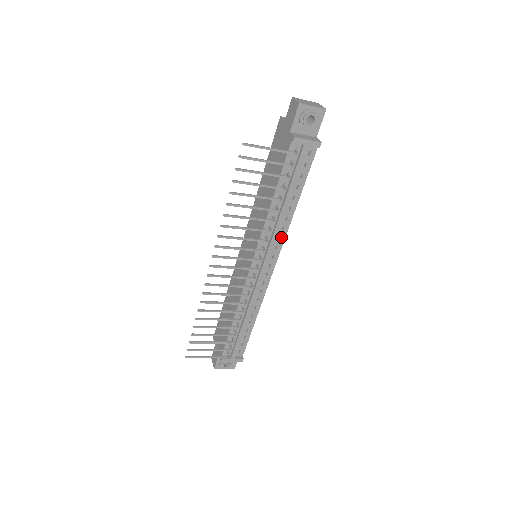
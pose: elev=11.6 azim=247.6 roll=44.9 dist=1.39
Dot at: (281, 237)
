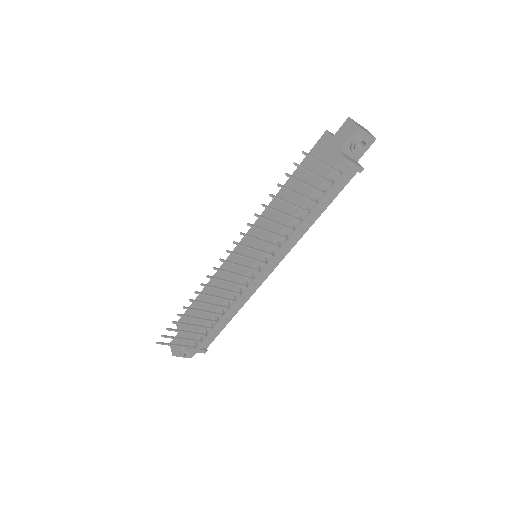
Dot at: (291, 245)
